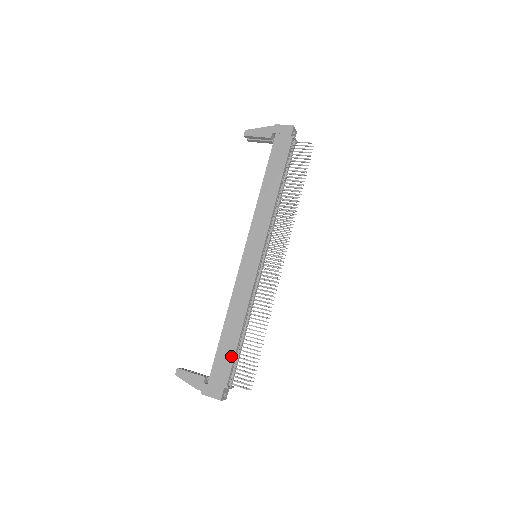
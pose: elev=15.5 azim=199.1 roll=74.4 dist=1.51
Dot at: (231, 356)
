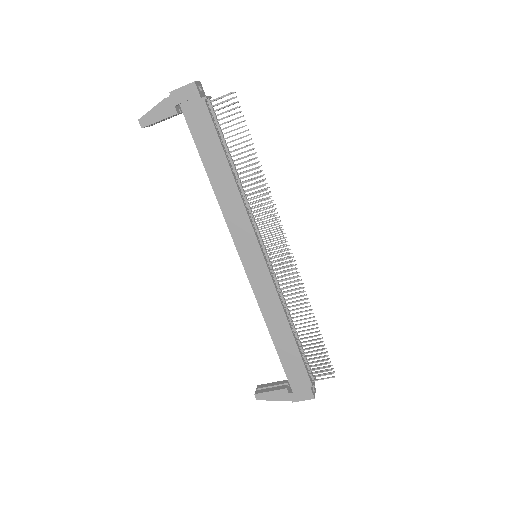
Dot at: (299, 361)
